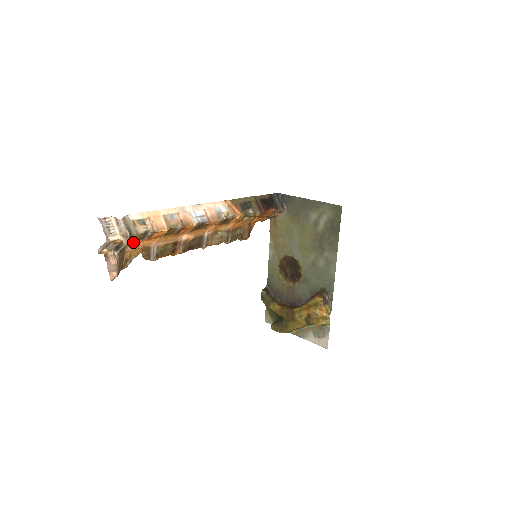
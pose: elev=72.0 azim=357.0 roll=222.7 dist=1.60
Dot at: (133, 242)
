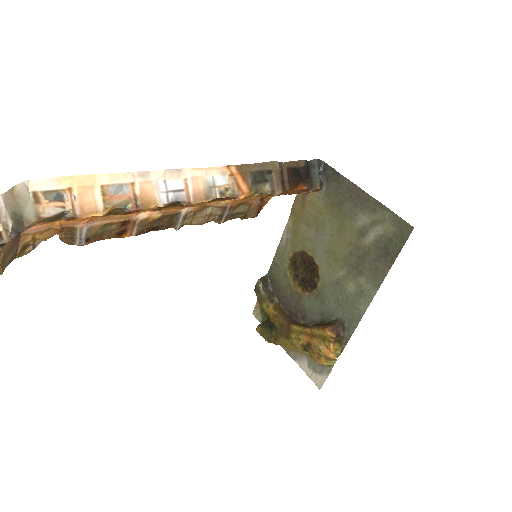
Dot at: (37, 223)
